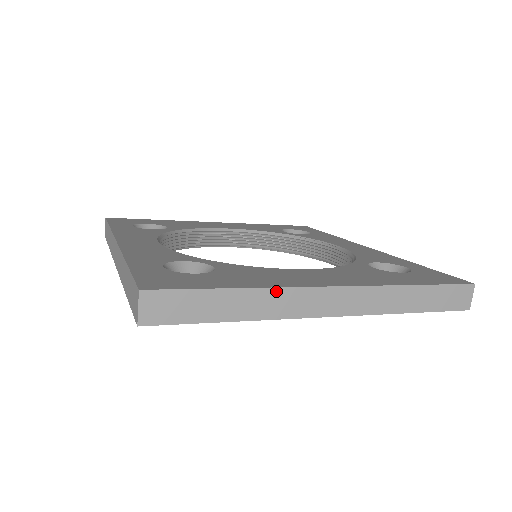
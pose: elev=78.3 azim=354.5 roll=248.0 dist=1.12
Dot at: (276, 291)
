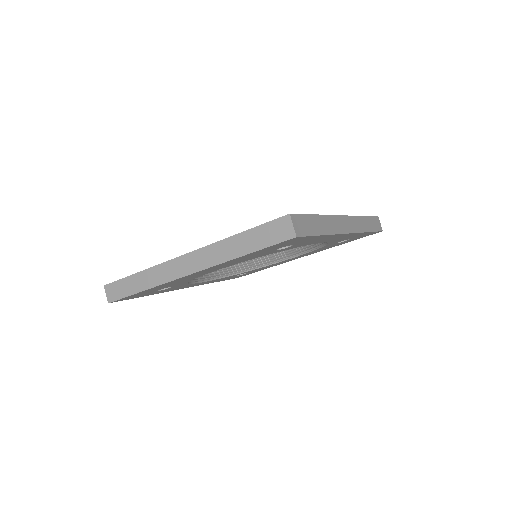
Dot at: (155, 268)
